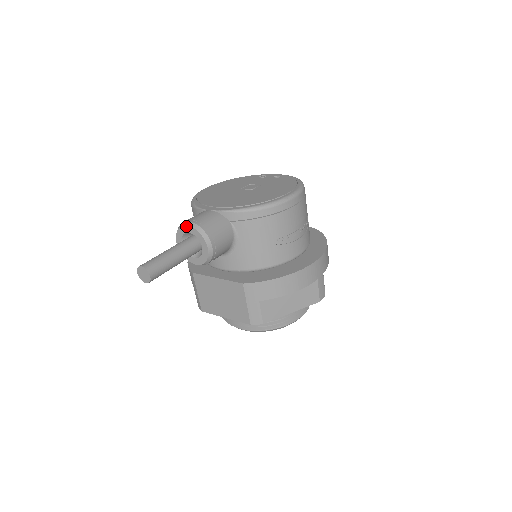
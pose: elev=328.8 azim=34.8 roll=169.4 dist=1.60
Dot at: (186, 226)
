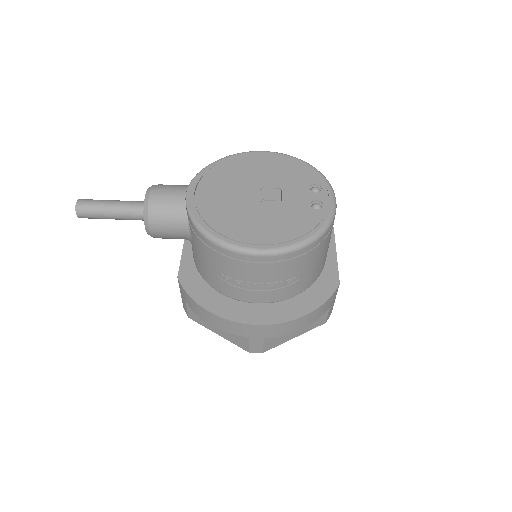
Dot at: (146, 193)
